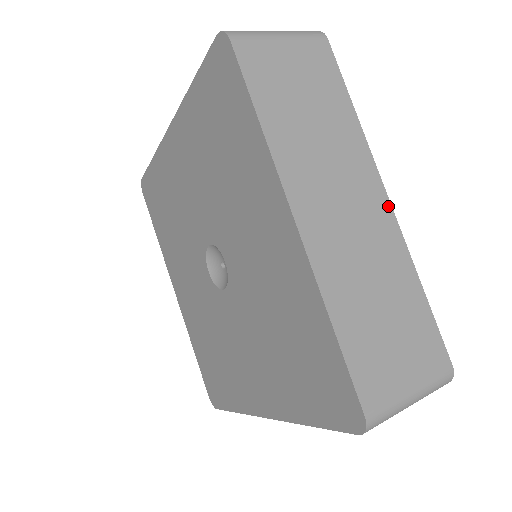
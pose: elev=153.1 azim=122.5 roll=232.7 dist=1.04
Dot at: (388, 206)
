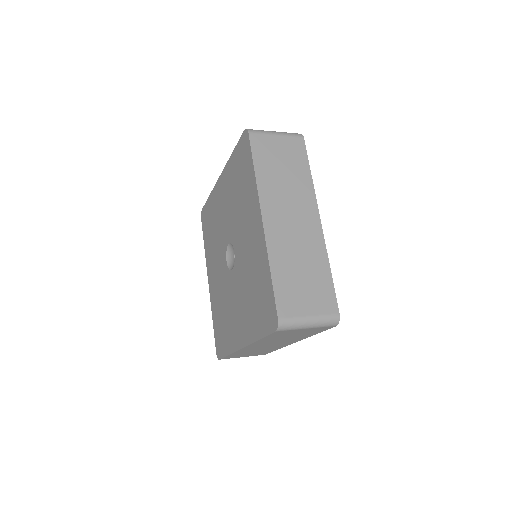
Dot at: (319, 225)
